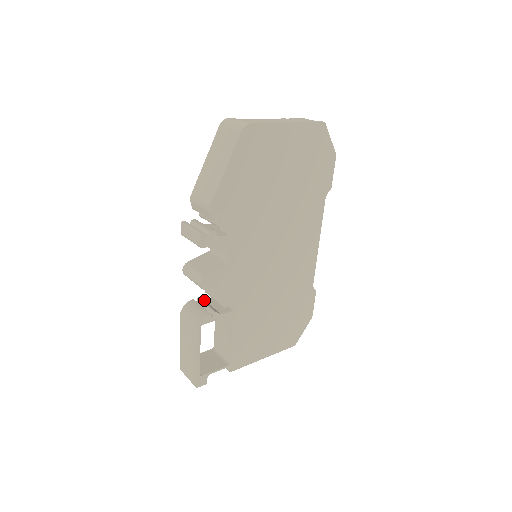
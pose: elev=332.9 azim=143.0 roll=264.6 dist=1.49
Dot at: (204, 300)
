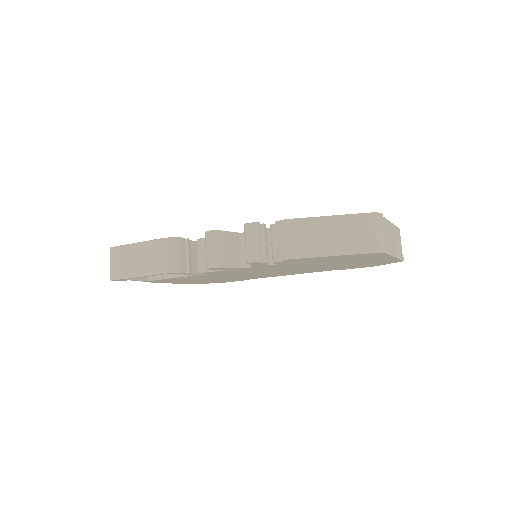
Dot at: (190, 242)
